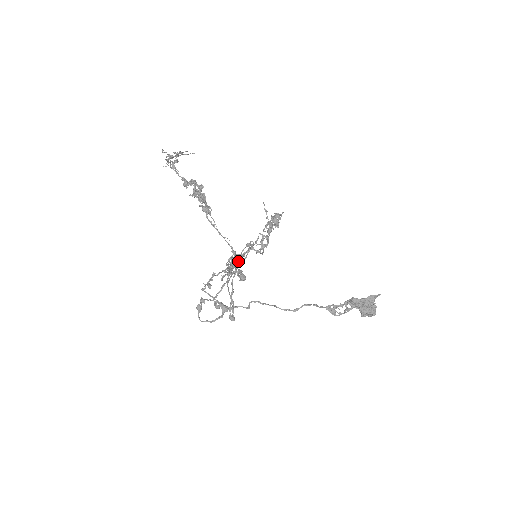
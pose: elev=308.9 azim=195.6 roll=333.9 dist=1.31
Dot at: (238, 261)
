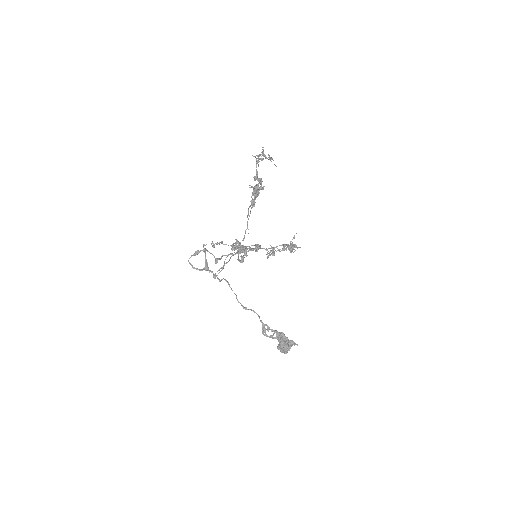
Dot at: (255, 248)
